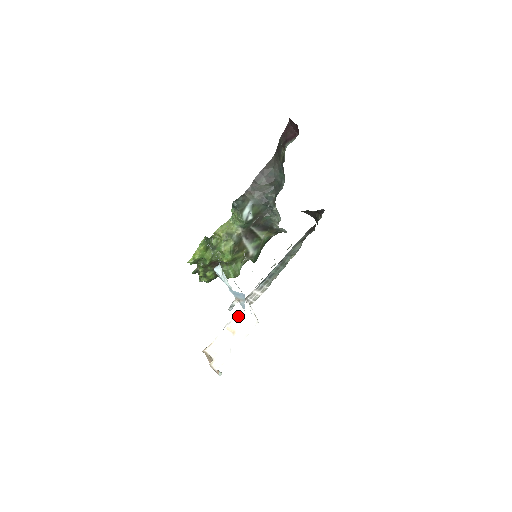
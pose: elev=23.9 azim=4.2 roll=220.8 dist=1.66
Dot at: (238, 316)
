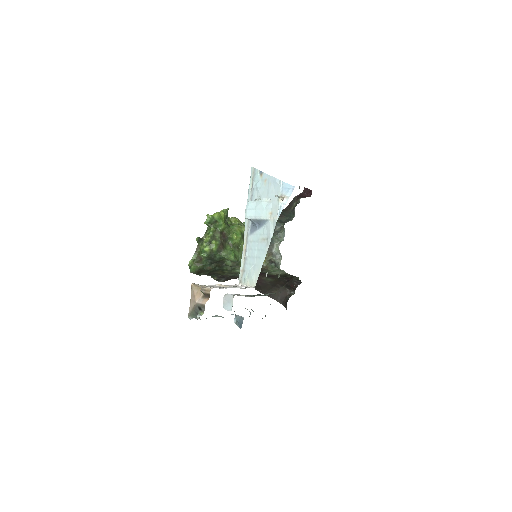
Dot at: occluded
